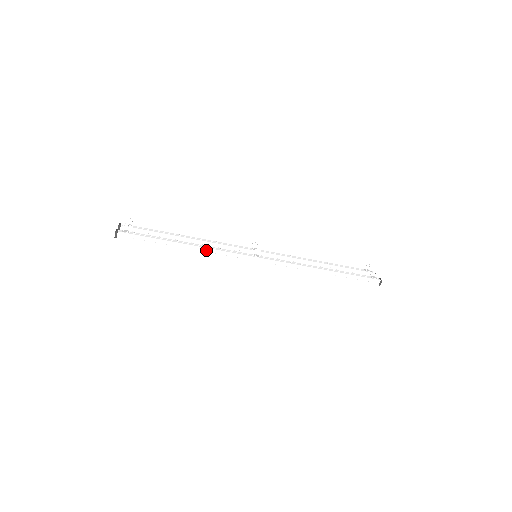
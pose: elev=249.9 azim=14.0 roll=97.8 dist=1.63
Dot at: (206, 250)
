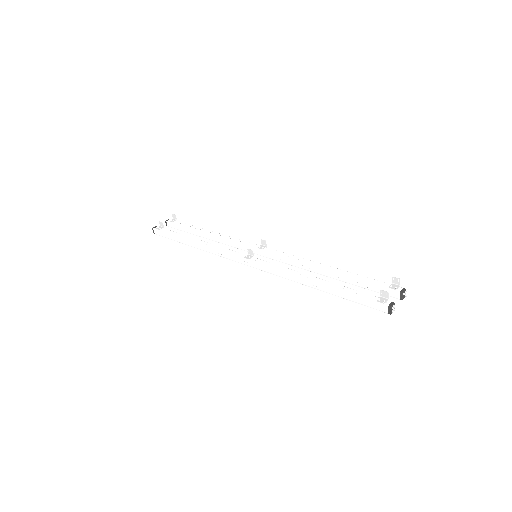
Dot at: (207, 248)
